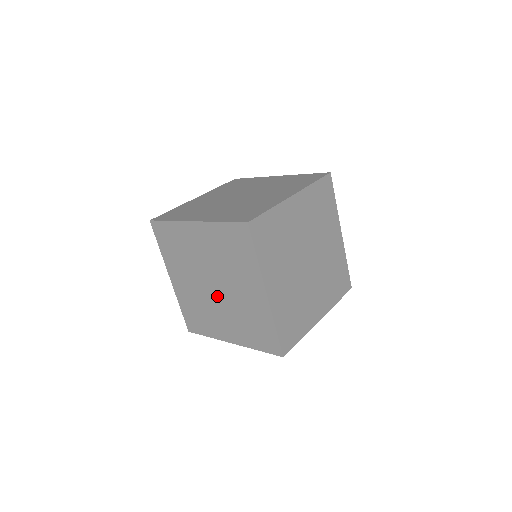
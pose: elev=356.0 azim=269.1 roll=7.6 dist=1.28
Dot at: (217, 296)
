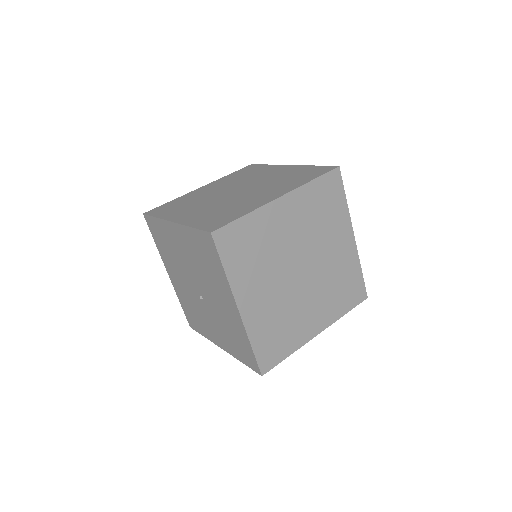
Dot at: (203, 300)
